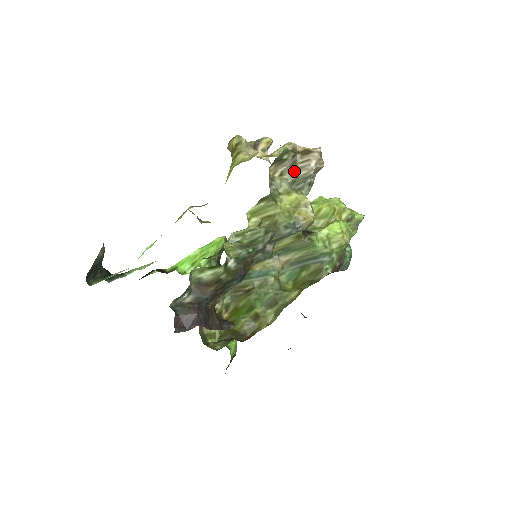
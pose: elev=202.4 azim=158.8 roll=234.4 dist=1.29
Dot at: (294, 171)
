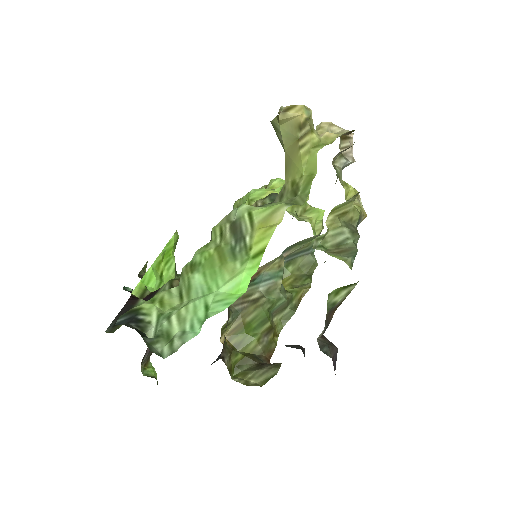
Dot at: (345, 159)
